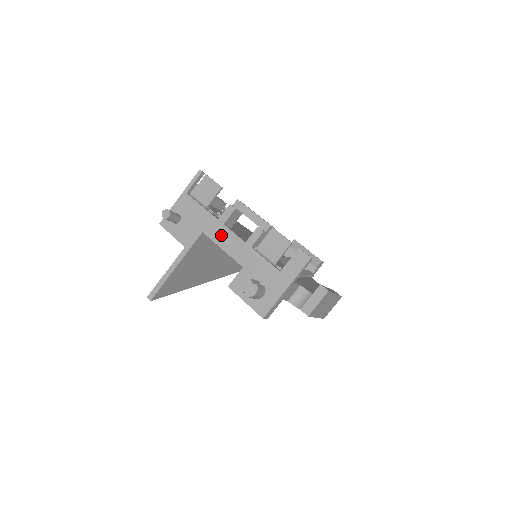
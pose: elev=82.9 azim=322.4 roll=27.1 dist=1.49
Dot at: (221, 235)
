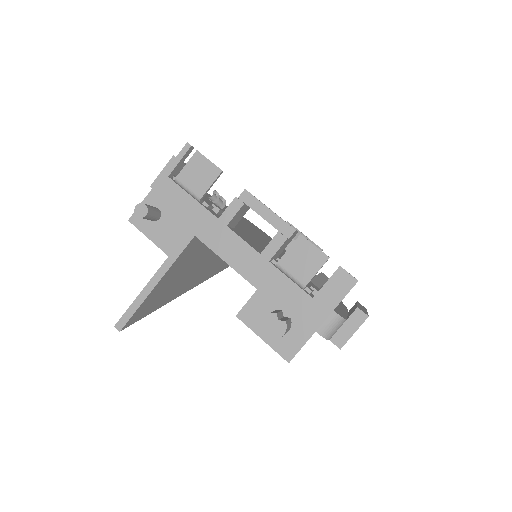
Dot at: (223, 241)
